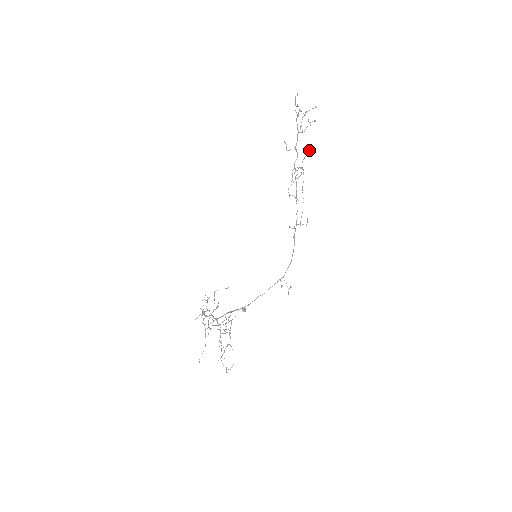
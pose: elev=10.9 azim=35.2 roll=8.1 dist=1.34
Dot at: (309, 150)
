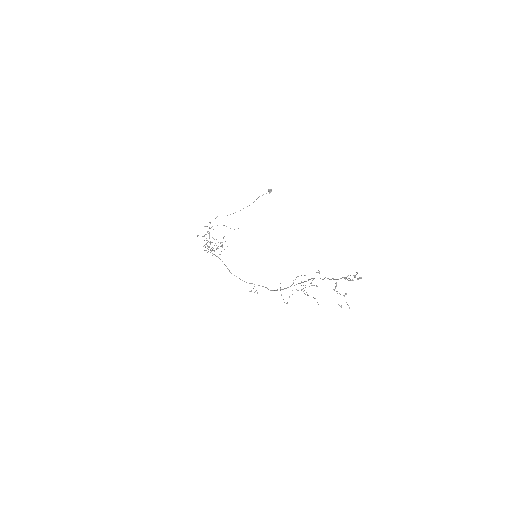
Dot at: occluded
